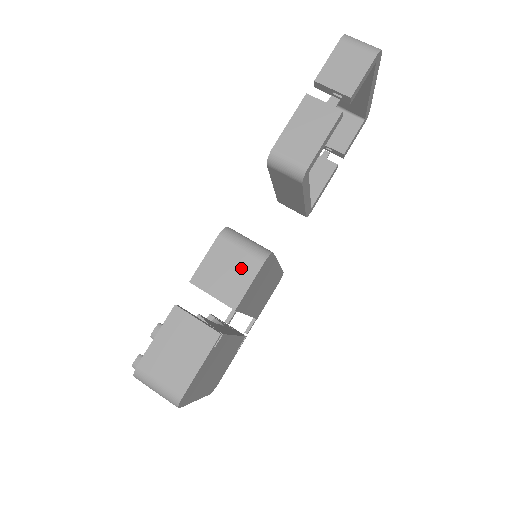
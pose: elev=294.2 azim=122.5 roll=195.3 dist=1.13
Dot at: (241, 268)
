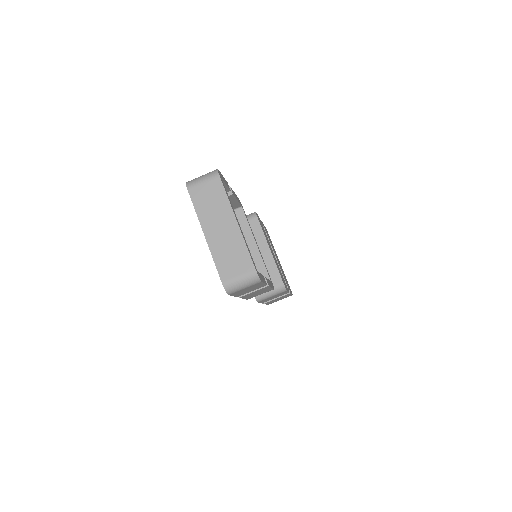
Dot at: occluded
